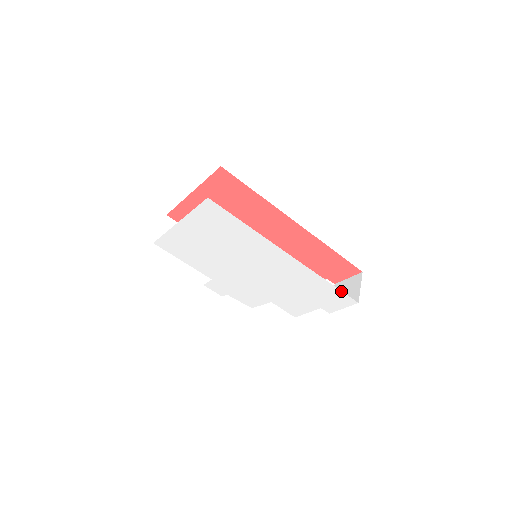
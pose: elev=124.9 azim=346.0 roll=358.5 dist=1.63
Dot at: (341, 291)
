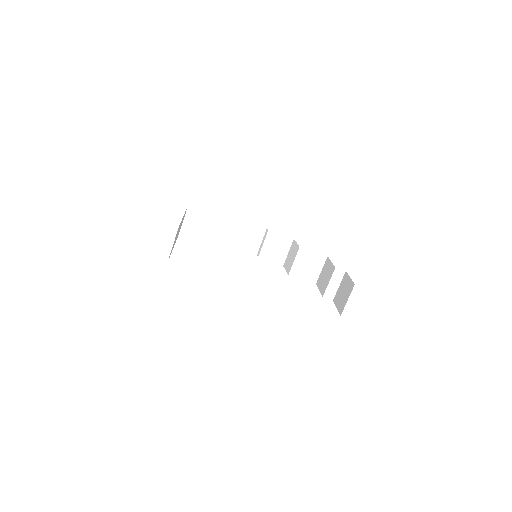
Dot at: occluded
